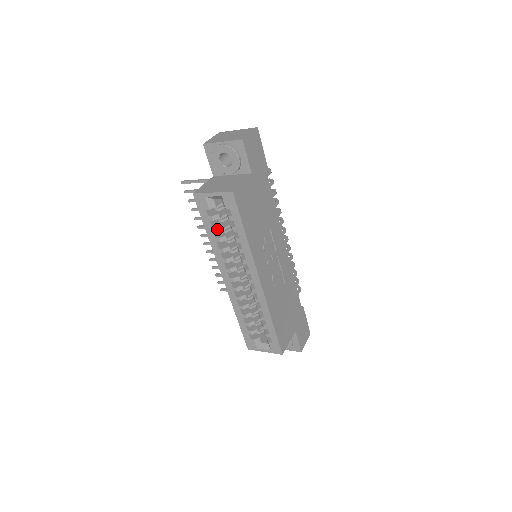
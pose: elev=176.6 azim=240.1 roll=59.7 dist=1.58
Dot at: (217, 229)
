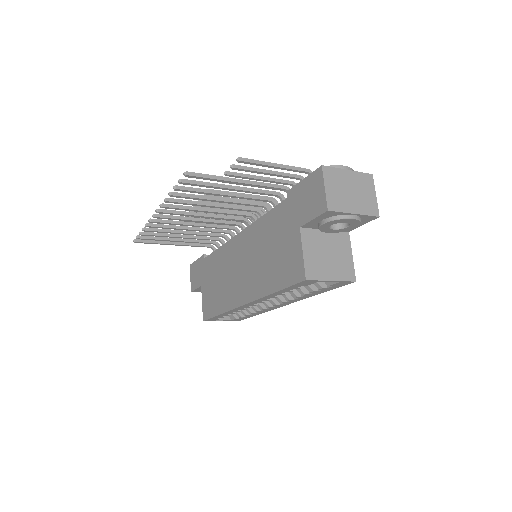
Dot at: occluded
